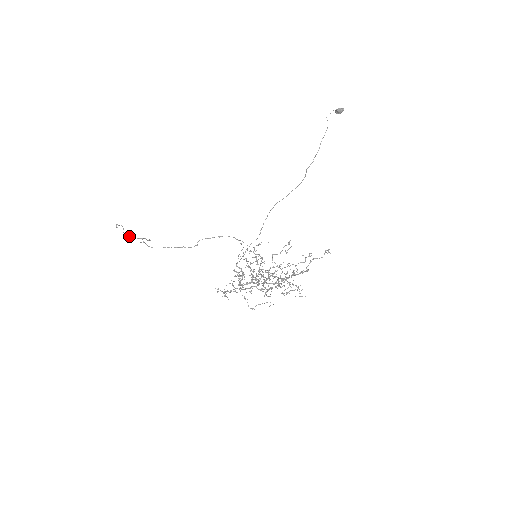
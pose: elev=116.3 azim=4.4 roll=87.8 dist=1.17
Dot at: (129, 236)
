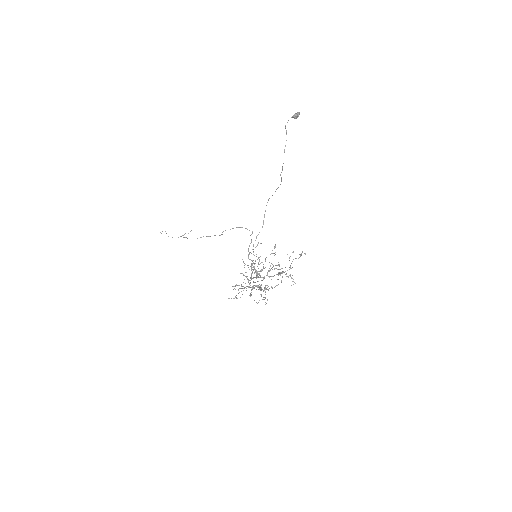
Dot at: (172, 237)
